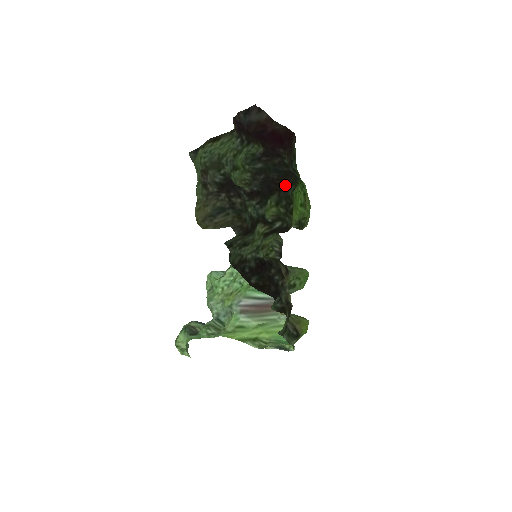
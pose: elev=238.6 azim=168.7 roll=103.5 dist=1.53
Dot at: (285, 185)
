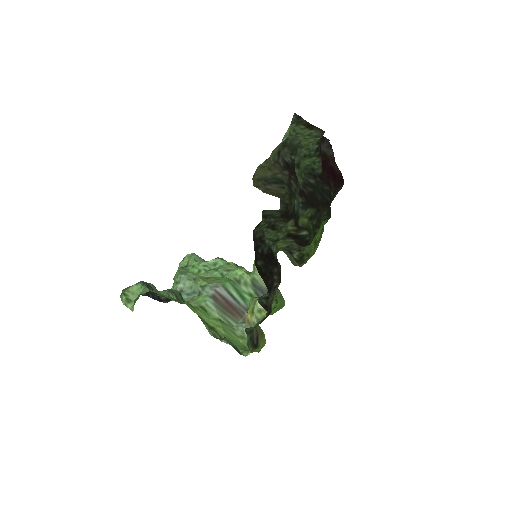
Dot at: (323, 209)
